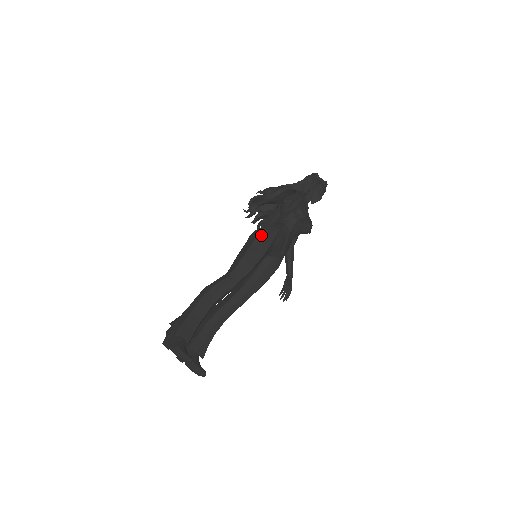
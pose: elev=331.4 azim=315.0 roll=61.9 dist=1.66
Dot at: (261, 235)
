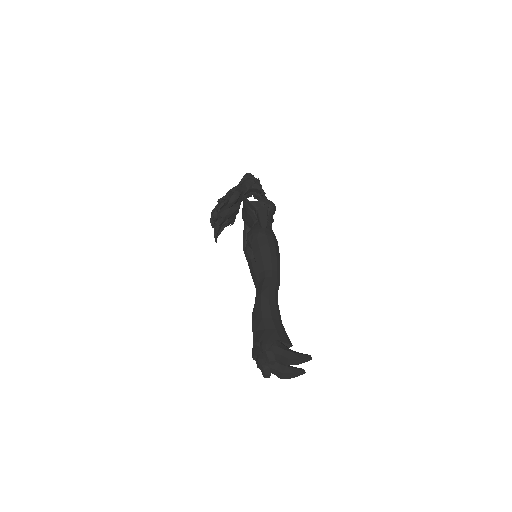
Dot at: (267, 232)
